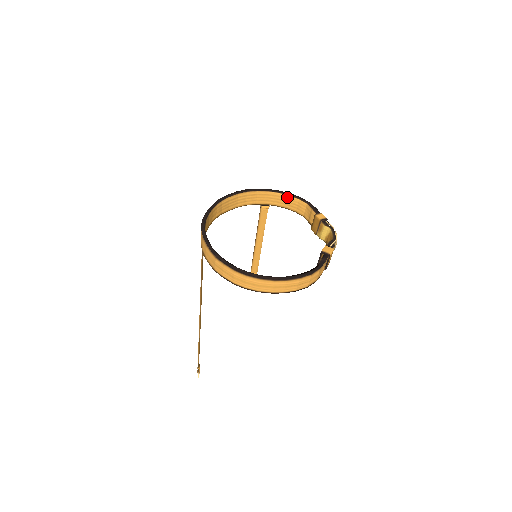
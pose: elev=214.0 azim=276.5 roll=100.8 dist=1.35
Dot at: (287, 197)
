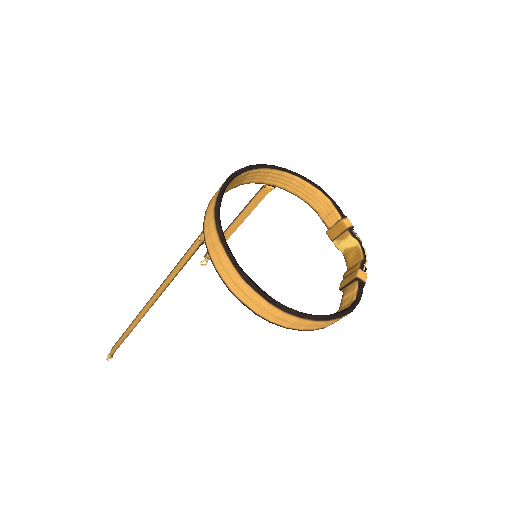
Dot at: (306, 184)
